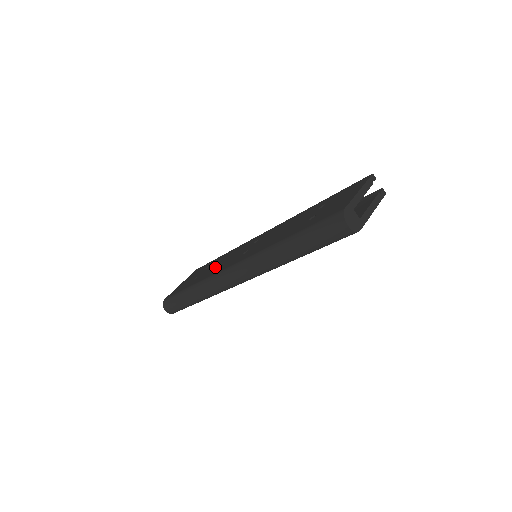
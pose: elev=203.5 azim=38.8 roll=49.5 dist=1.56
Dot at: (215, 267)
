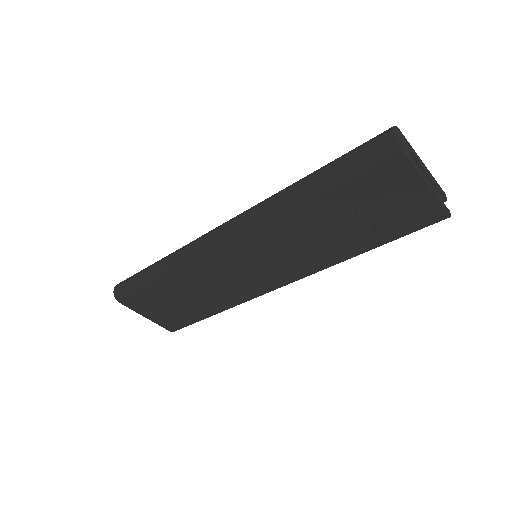
Dot at: occluded
